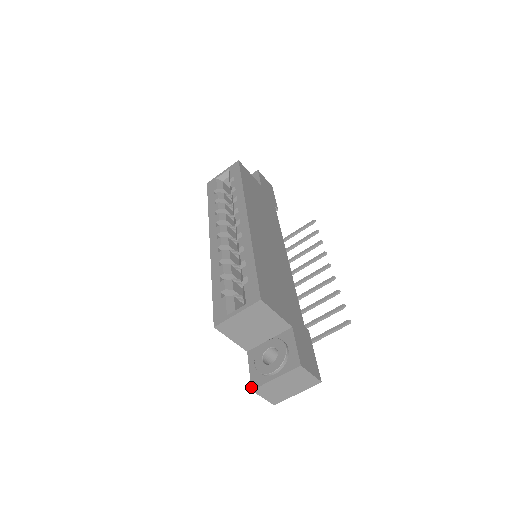
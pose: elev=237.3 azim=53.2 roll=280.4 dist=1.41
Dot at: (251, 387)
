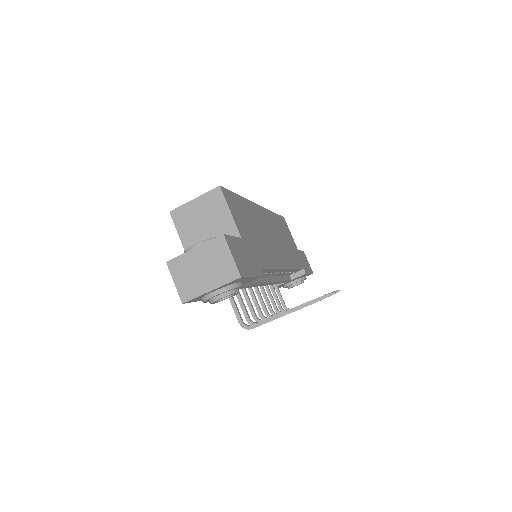
Dot at: (168, 261)
